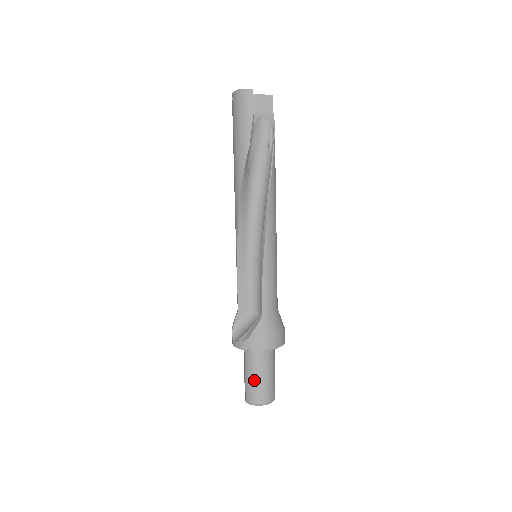
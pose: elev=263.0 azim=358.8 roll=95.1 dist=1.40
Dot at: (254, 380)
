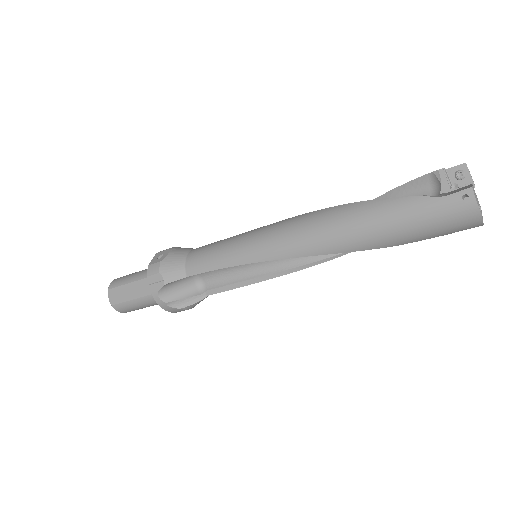
Dot at: (141, 307)
